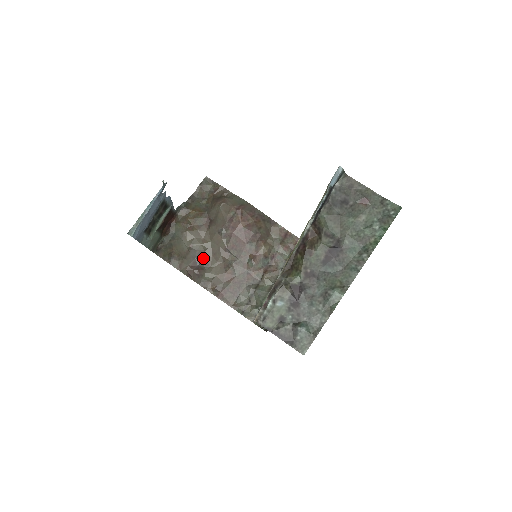
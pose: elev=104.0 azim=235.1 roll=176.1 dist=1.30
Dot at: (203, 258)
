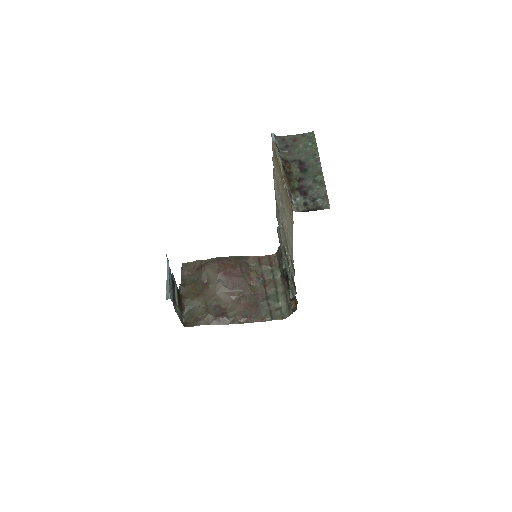
Dot at: (219, 307)
